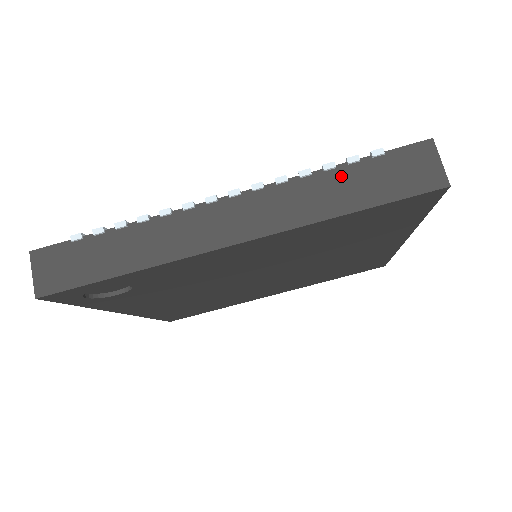
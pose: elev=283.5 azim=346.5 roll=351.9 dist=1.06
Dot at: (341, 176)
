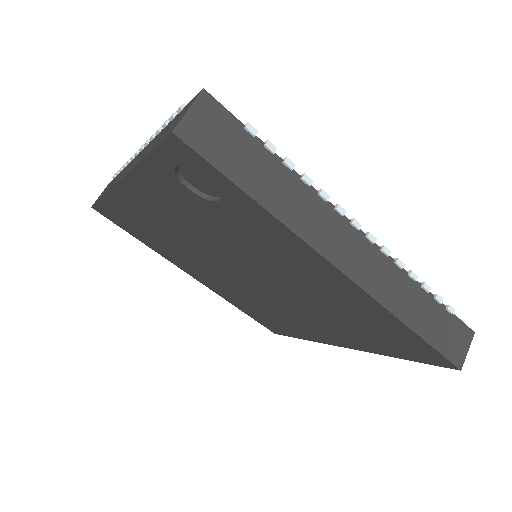
Dot at: (426, 301)
